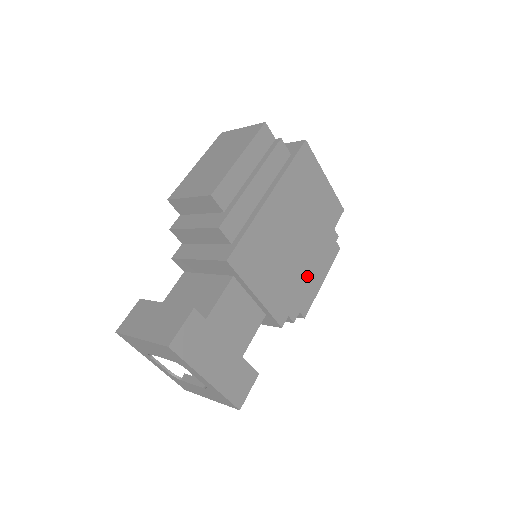
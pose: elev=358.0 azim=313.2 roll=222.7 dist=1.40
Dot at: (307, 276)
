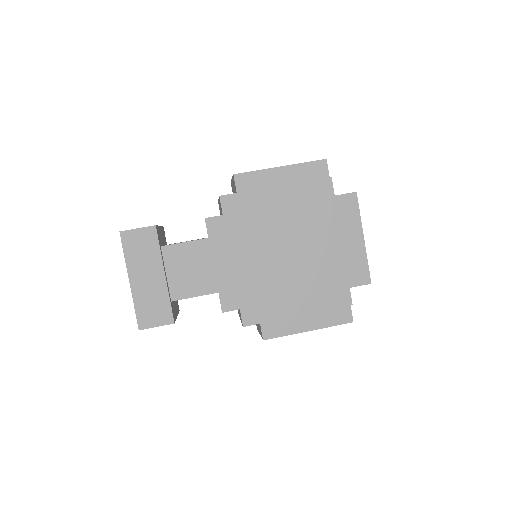
Dot at: (280, 299)
